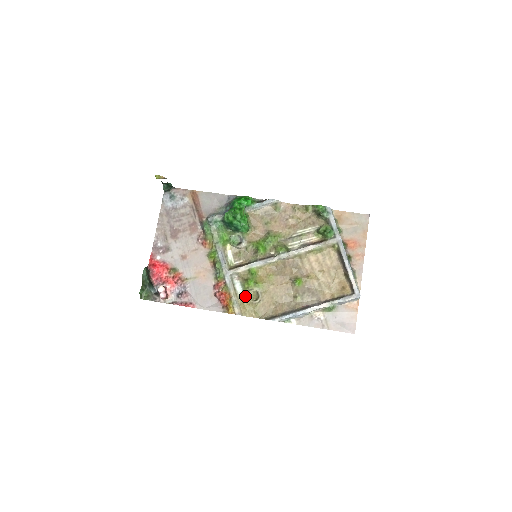
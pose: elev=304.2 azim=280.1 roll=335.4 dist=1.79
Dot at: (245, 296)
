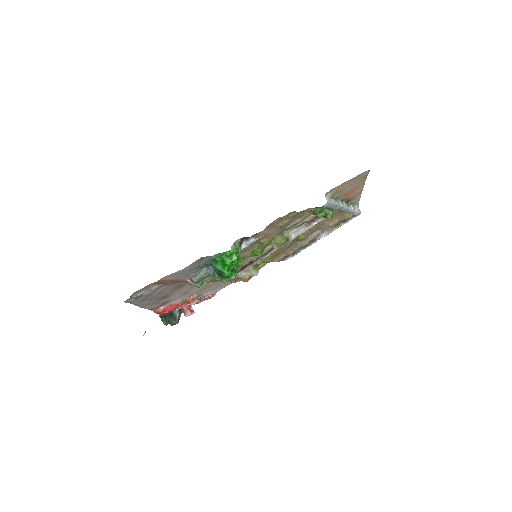
Dot at: (257, 267)
